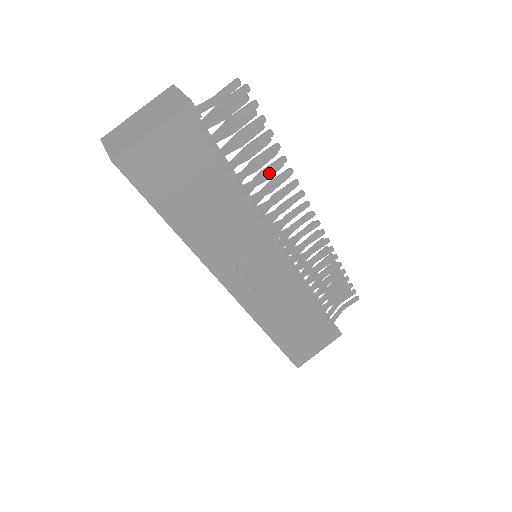
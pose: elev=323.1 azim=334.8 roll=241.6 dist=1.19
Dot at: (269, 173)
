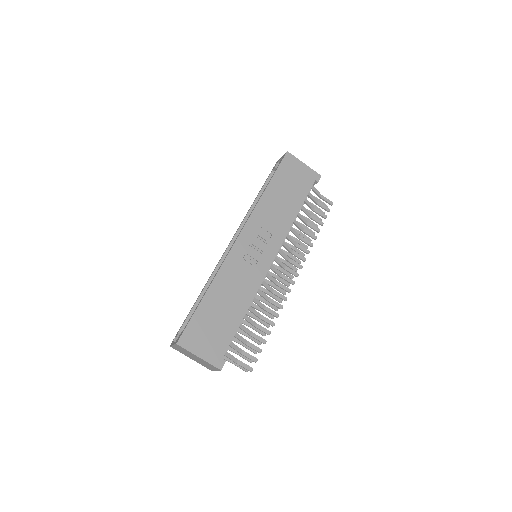
Dot at: (306, 233)
